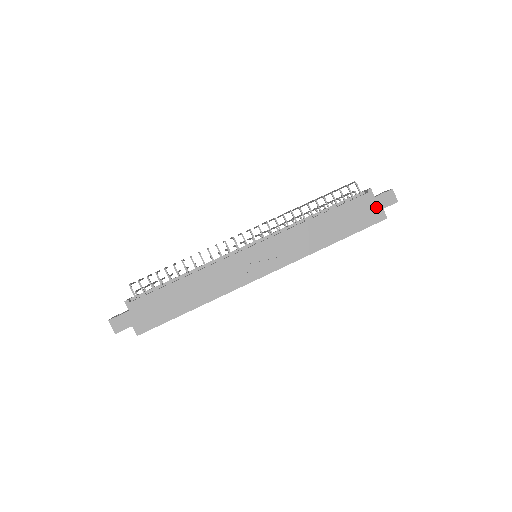
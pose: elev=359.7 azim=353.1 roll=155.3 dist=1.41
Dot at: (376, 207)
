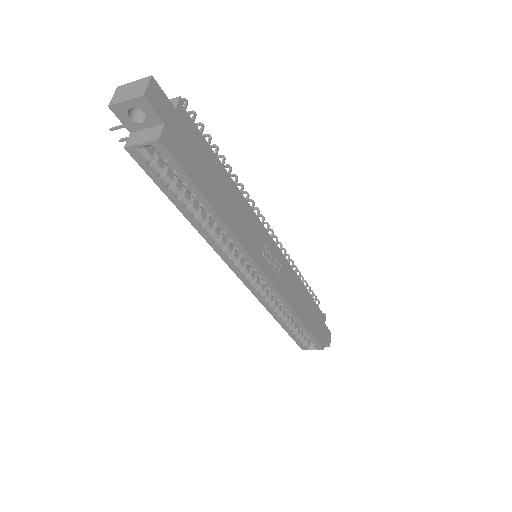
Dot at: (324, 332)
